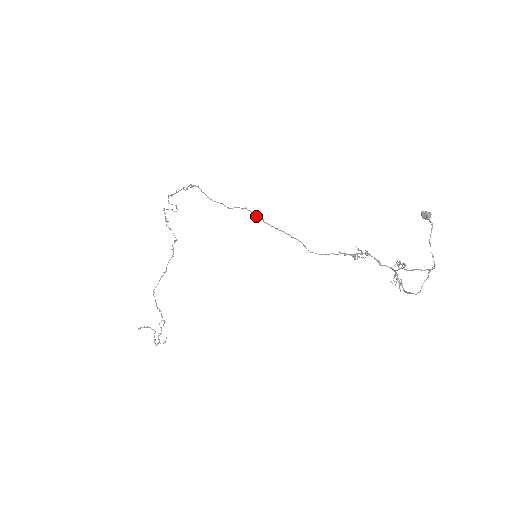
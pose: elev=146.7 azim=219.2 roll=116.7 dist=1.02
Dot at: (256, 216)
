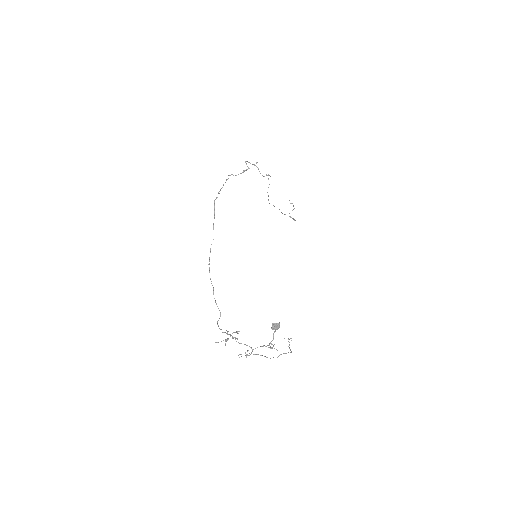
Dot at: occluded
